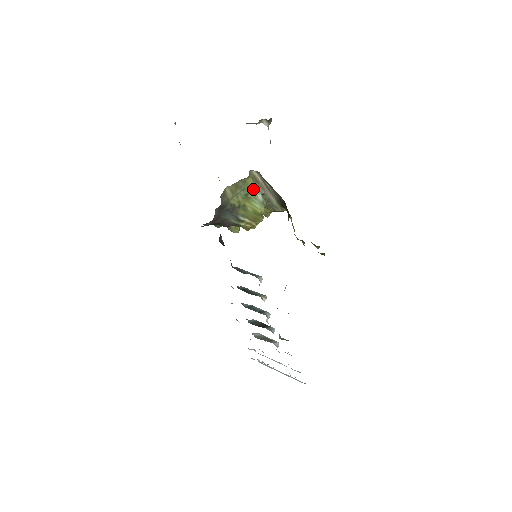
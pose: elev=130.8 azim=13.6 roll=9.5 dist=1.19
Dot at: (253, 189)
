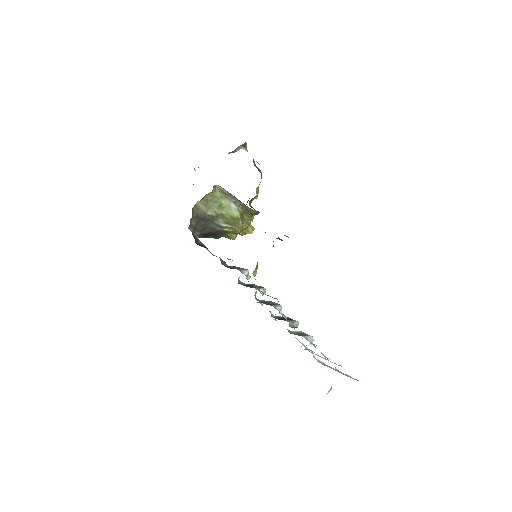
Dot at: (224, 200)
